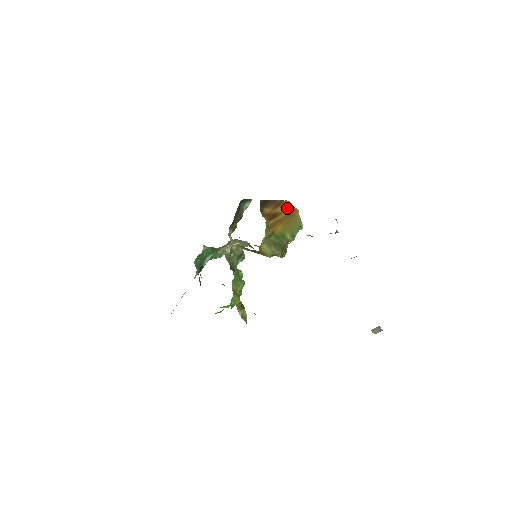
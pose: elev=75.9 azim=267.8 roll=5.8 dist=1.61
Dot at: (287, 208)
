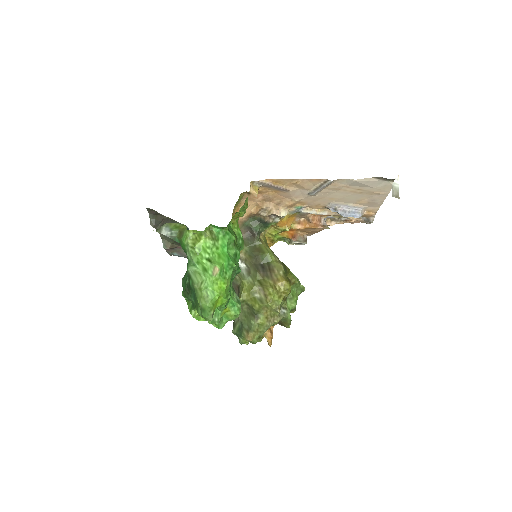
Dot at: occluded
